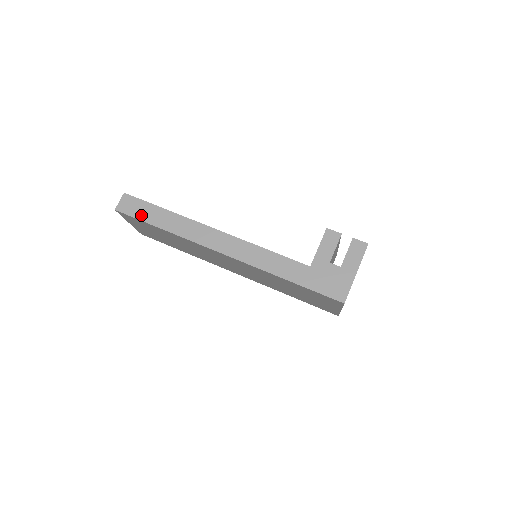
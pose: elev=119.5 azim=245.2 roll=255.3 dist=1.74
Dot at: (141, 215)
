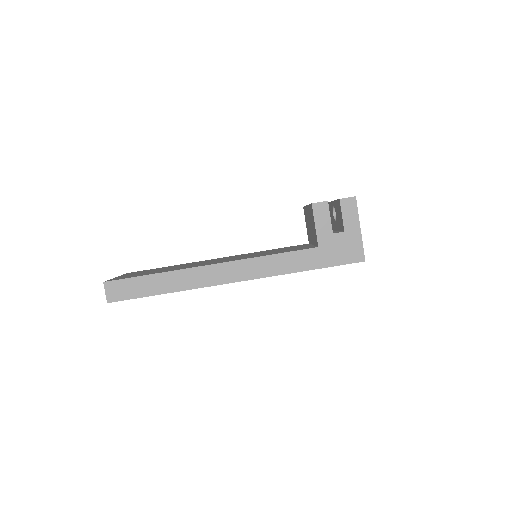
Dot at: (136, 293)
